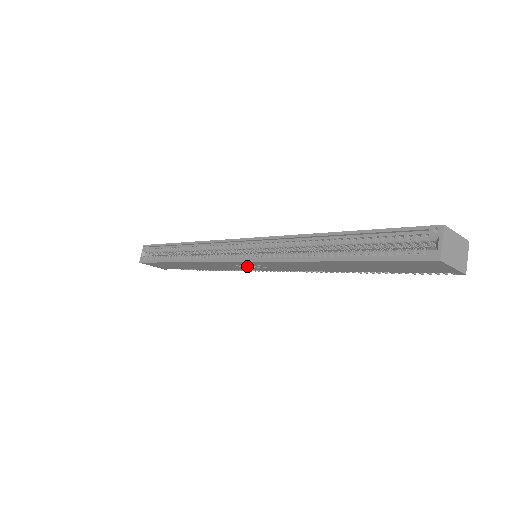
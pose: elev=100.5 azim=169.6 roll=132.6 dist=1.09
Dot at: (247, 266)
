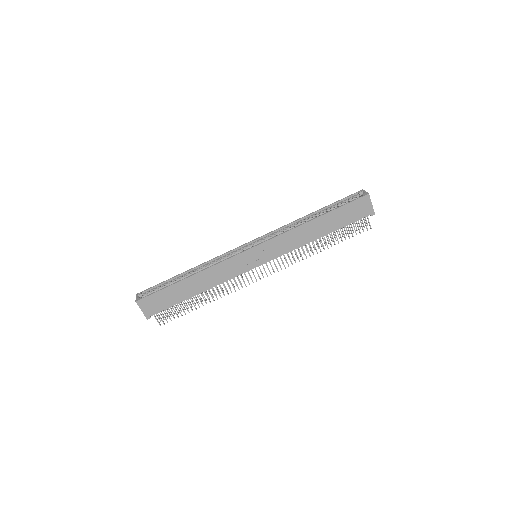
Dot at: (253, 258)
